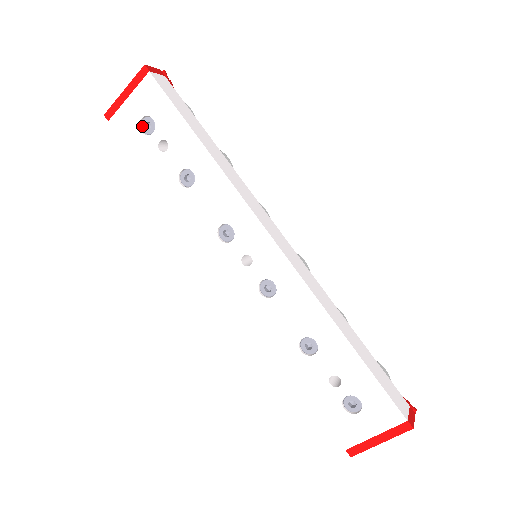
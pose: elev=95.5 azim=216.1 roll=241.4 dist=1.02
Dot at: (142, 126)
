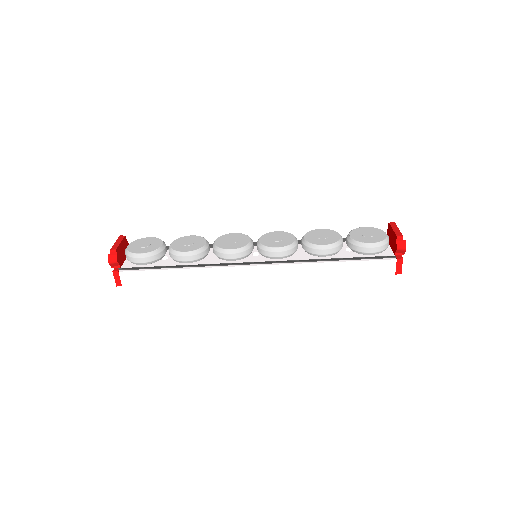
Dot at: occluded
